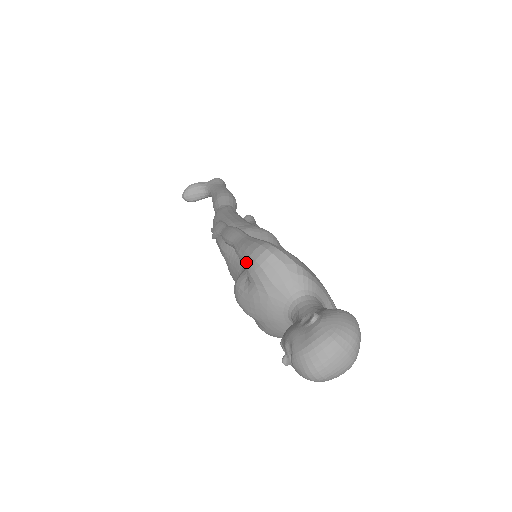
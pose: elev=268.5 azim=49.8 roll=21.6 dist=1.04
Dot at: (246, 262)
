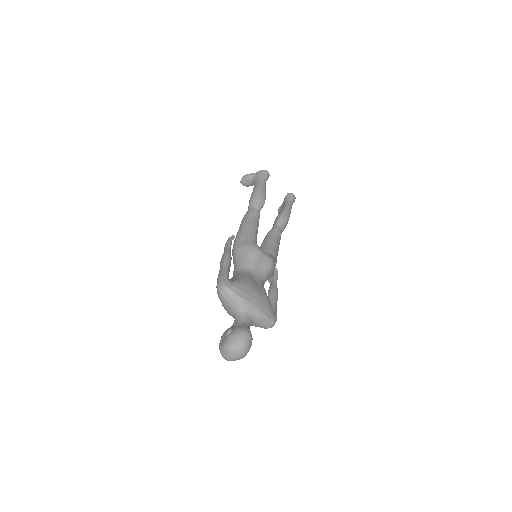
Dot at: occluded
